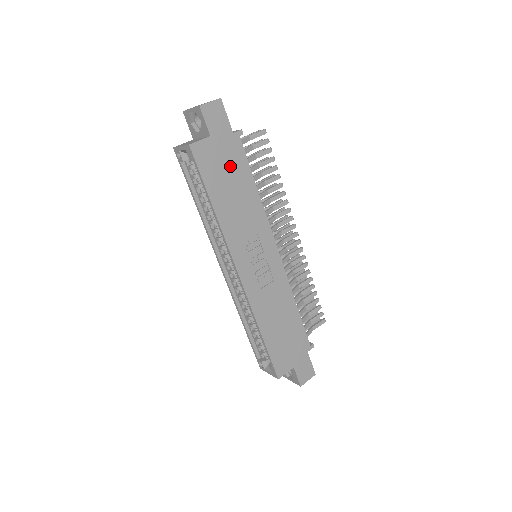
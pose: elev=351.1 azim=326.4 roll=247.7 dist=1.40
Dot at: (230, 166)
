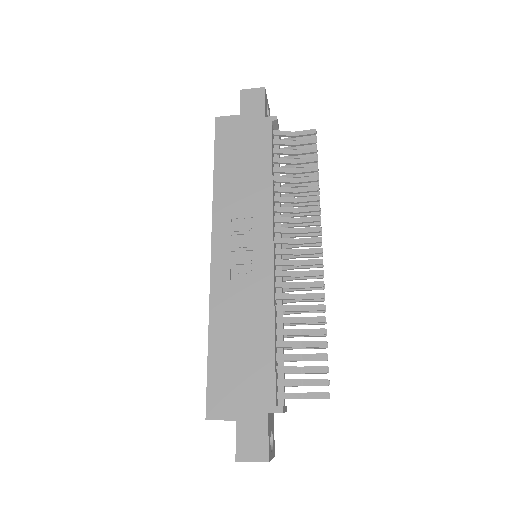
Dot at: (249, 144)
